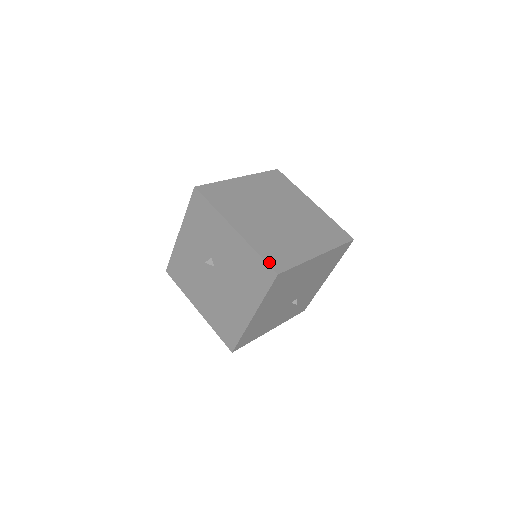
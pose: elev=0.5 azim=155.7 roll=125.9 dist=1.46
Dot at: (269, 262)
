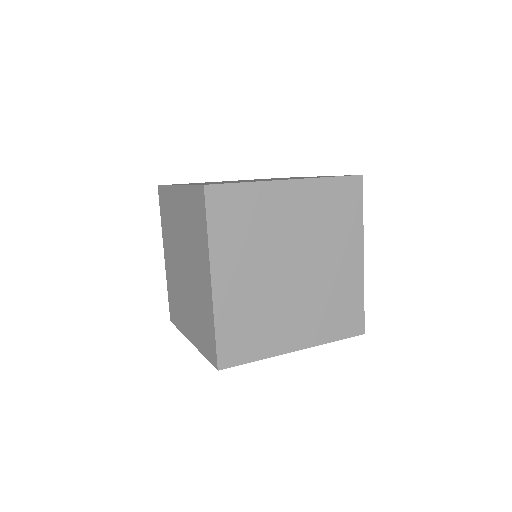
Dot at: (350, 335)
